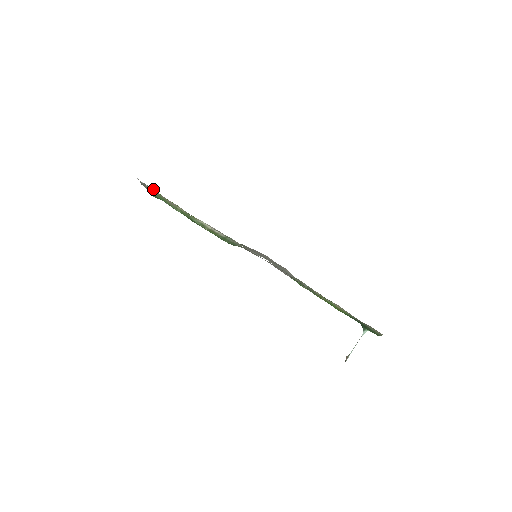
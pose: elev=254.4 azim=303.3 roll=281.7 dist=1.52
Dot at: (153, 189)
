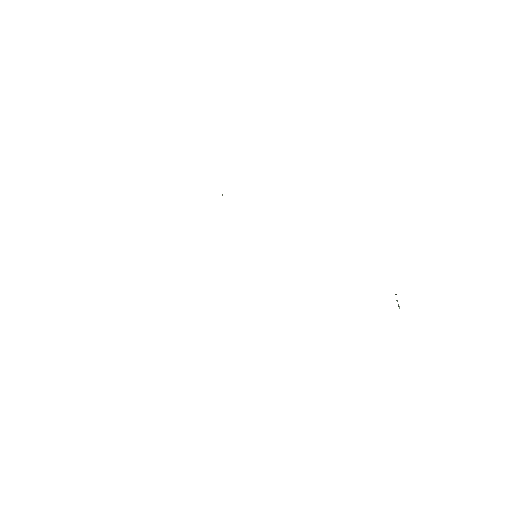
Dot at: occluded
